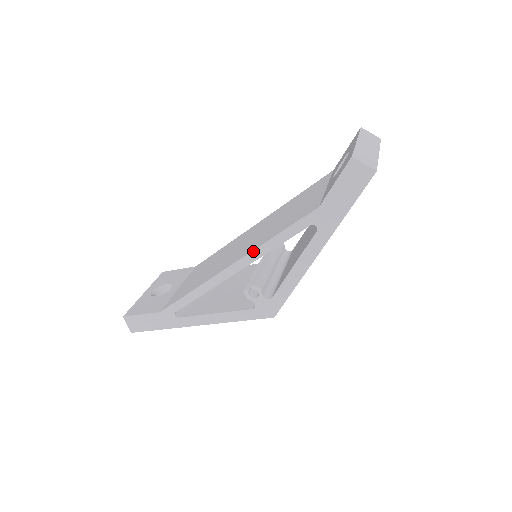
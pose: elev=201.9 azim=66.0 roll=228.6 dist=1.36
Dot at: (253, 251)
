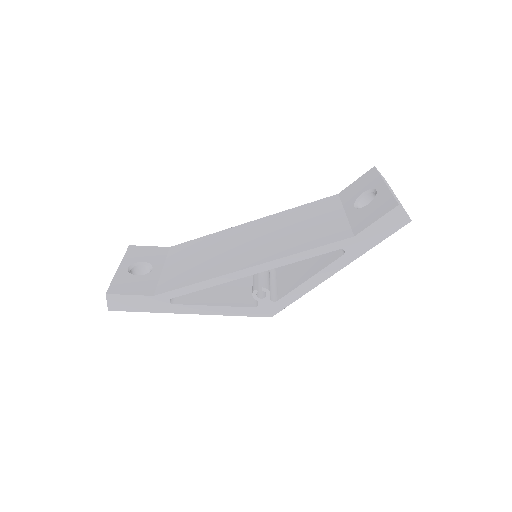
Dot at: (279, 259)
